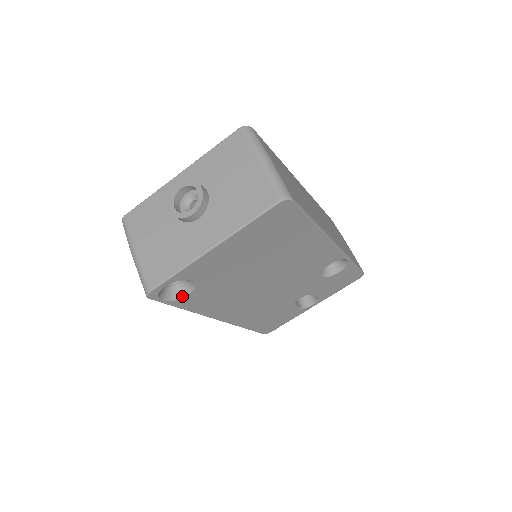
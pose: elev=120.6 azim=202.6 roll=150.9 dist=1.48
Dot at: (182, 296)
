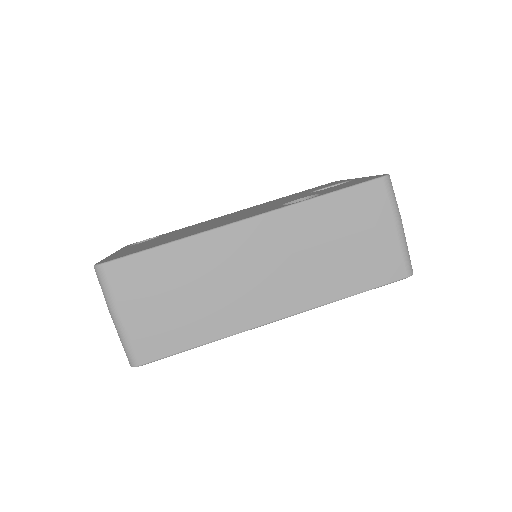
Dot at: occluded
